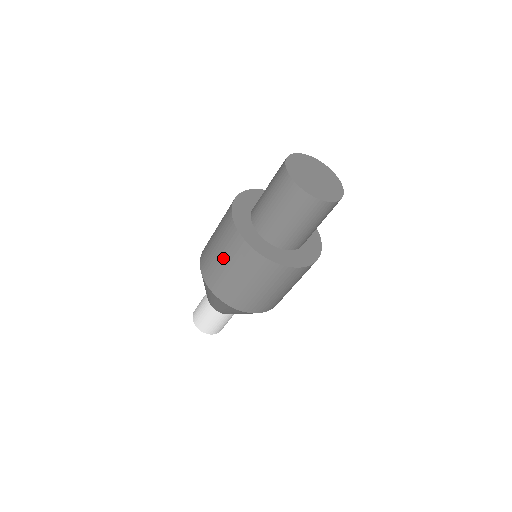
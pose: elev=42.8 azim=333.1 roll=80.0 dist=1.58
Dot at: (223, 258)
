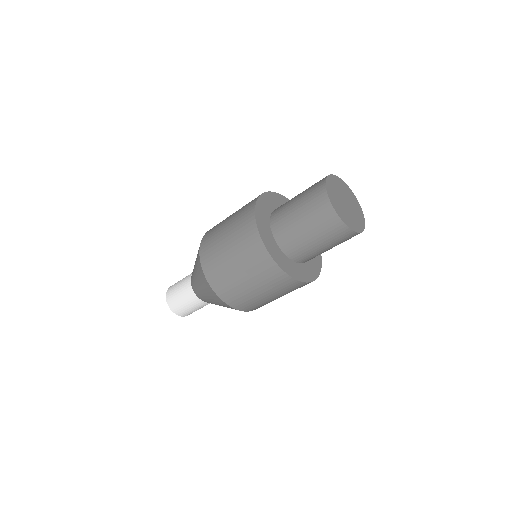
Dot at: (228, 236)
